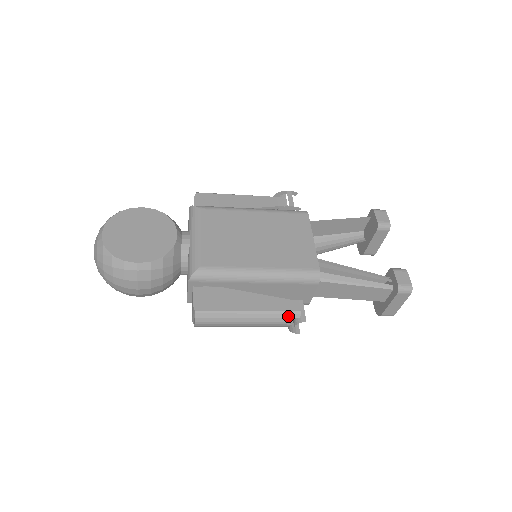
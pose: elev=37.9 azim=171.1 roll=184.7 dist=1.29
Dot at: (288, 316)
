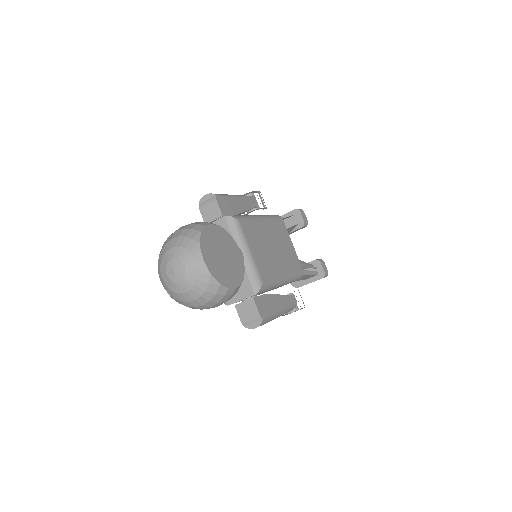
Dot at: (292, 308)
